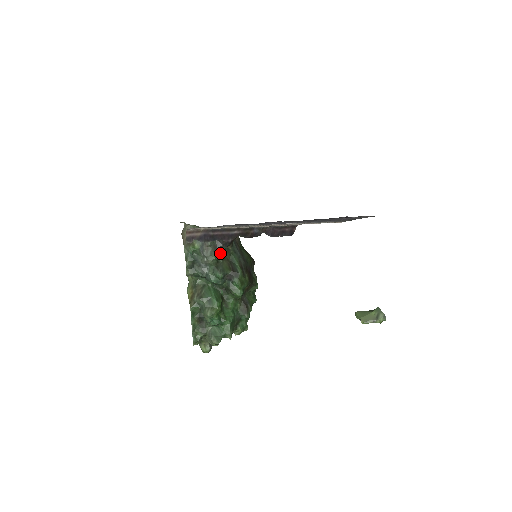
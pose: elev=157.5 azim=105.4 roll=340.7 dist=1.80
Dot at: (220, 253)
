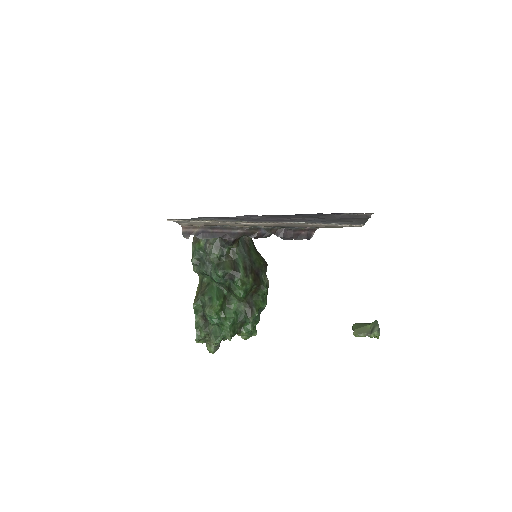
Dot at: (223, 252)
